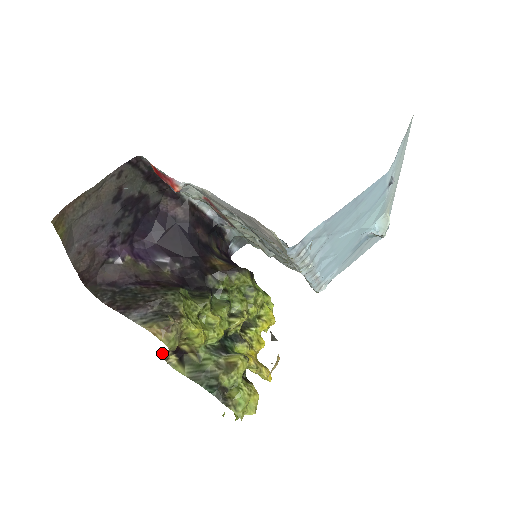
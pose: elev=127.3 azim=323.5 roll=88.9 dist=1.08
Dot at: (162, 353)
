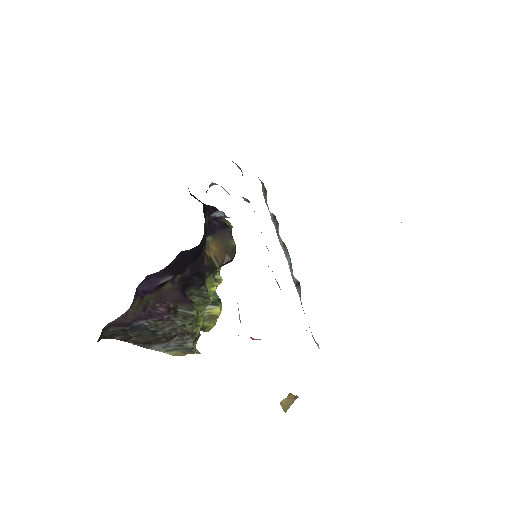
Dot at: occluded
